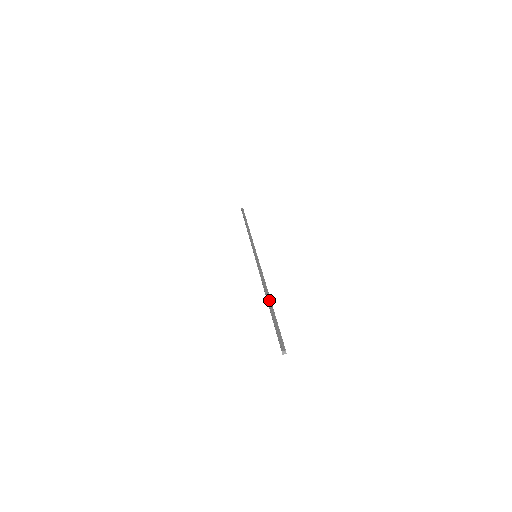
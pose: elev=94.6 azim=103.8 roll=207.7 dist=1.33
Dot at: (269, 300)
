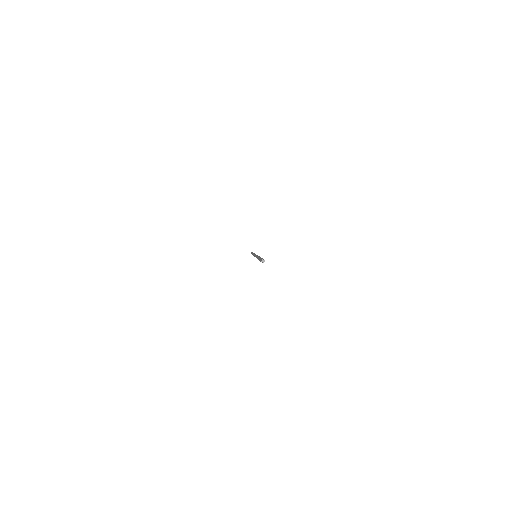
Dot at: occluded
